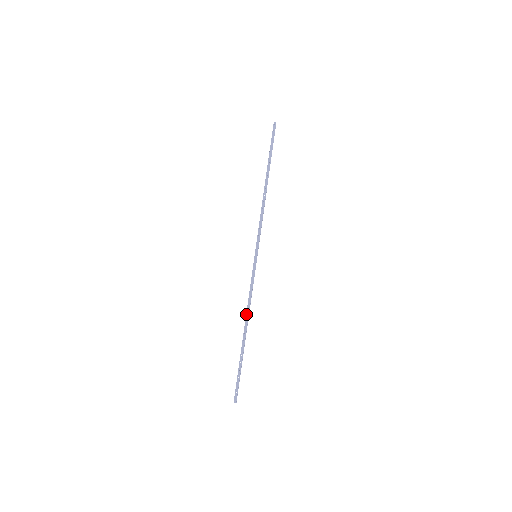
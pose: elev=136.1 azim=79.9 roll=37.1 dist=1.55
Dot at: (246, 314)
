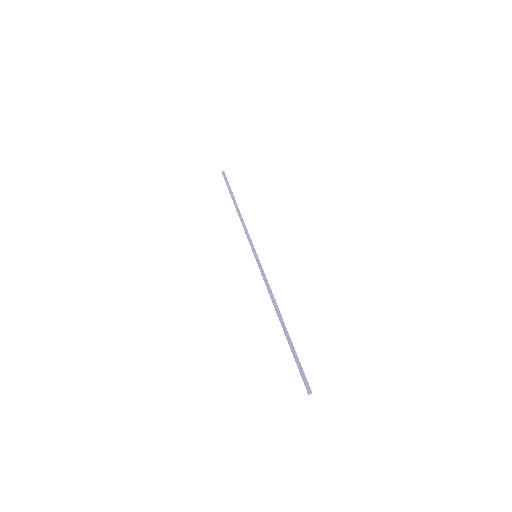
Dot at: (273, 303)
